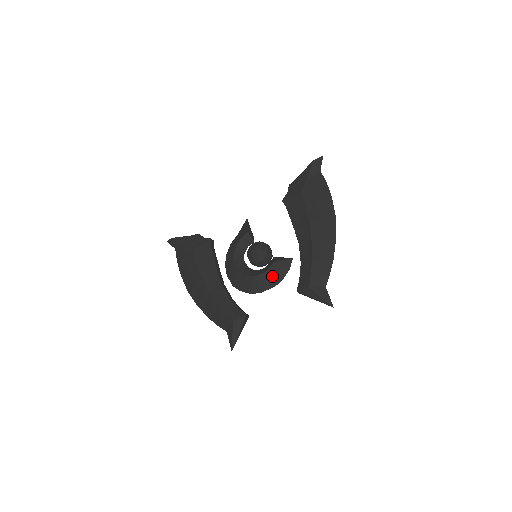
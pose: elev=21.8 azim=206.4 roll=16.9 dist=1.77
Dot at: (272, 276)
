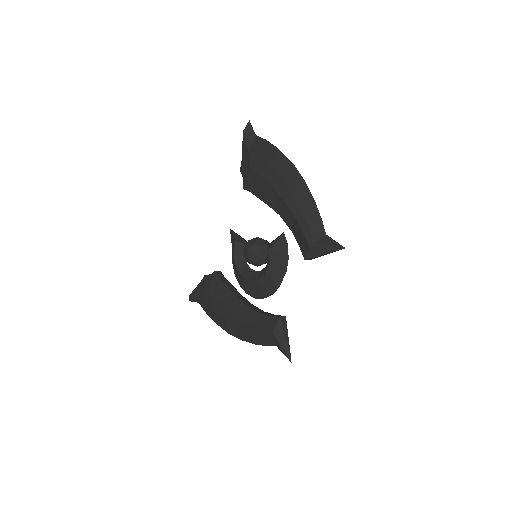
Dot at: (277, 263)
